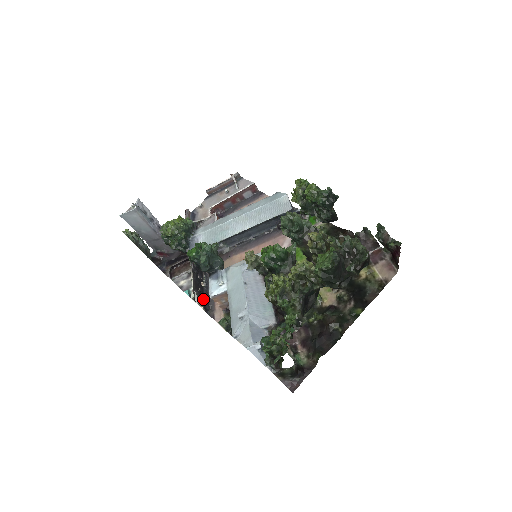
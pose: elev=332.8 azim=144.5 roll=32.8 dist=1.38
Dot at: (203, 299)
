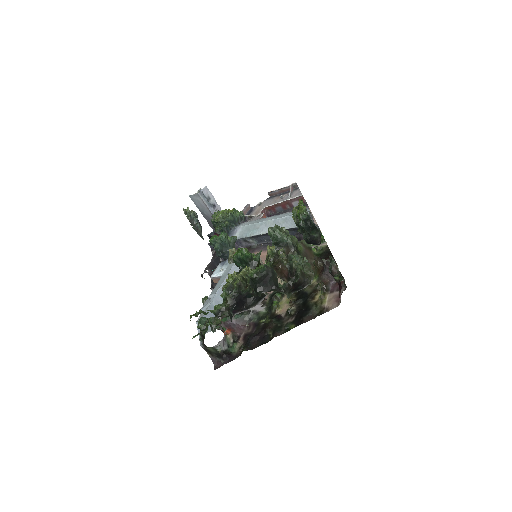
Dot at: occluded
